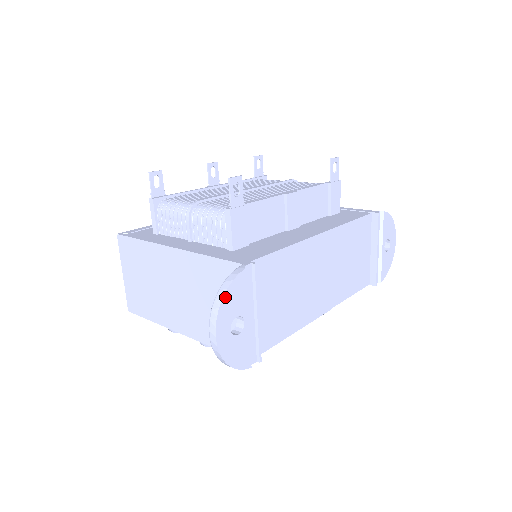
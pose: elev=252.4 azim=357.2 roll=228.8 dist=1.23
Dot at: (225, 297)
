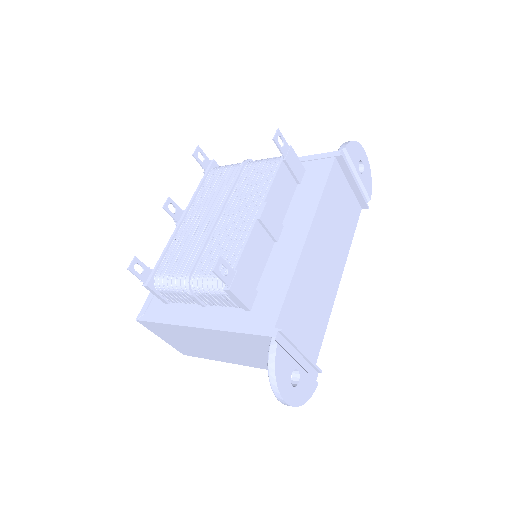
Dot at: (277, 377)
